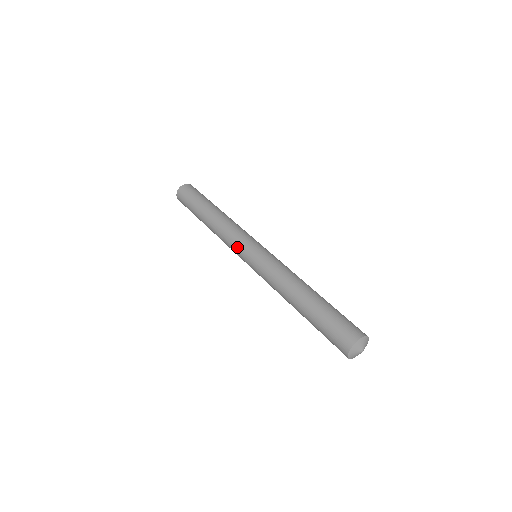
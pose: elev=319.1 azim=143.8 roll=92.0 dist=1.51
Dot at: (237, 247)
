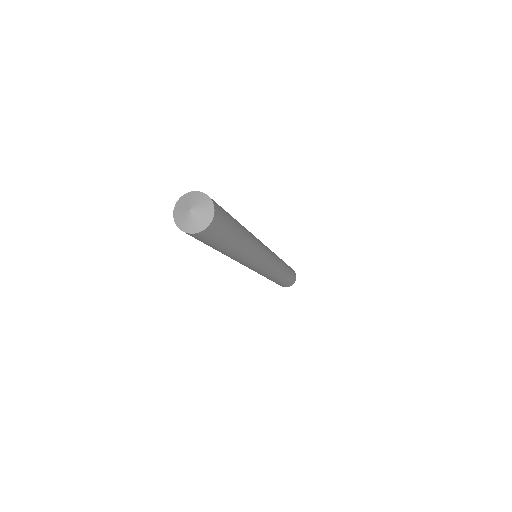
Dot at: occluded
